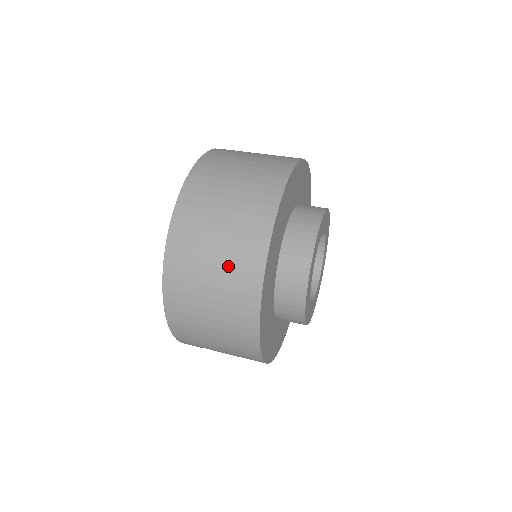
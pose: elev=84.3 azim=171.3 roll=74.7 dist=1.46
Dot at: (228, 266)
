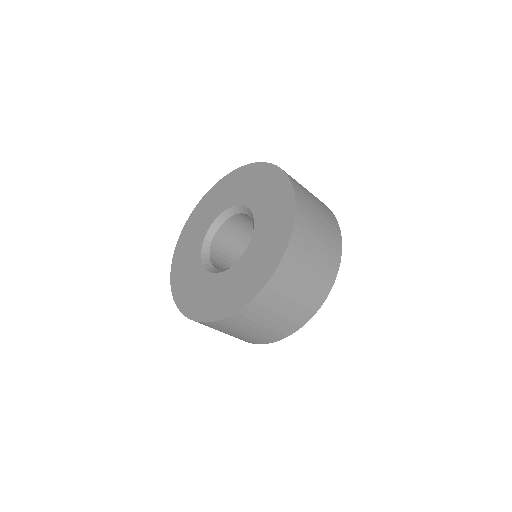
Dot at: (291, 313)
